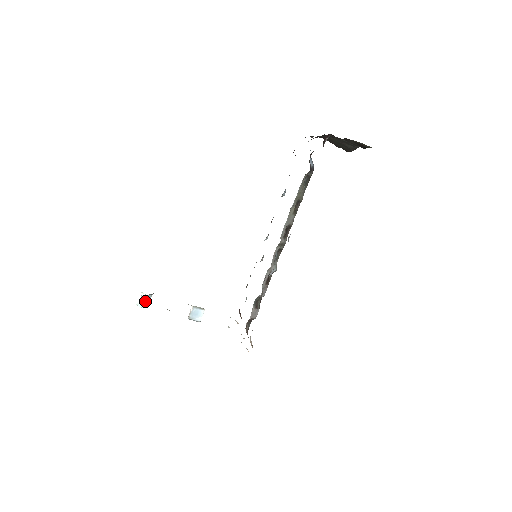
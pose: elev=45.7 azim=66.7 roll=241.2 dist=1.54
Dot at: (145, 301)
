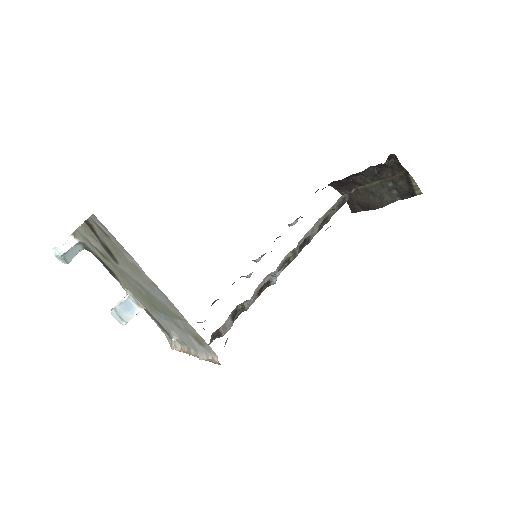
Dot at: (69, 249)
